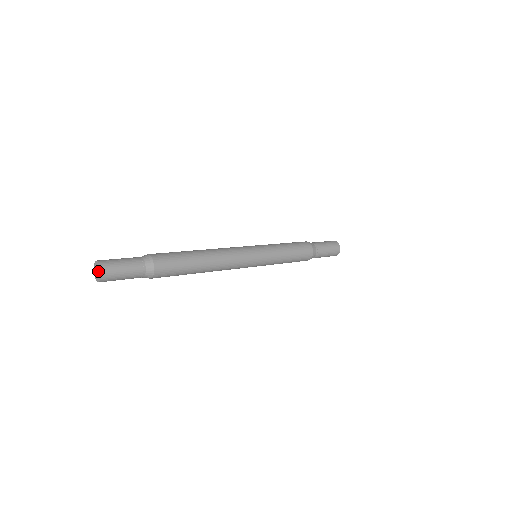
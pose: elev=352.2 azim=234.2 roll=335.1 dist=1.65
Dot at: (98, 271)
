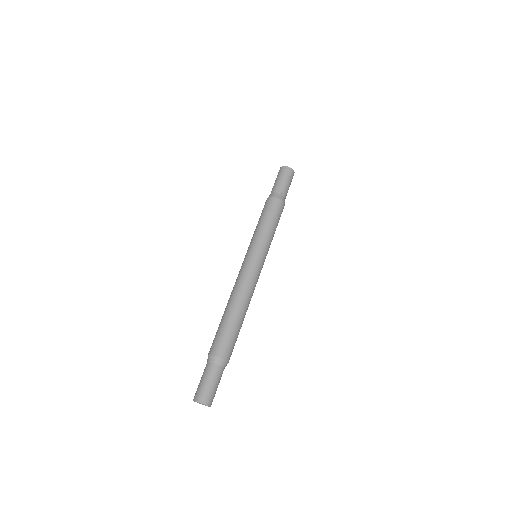
Dot at: occluded
